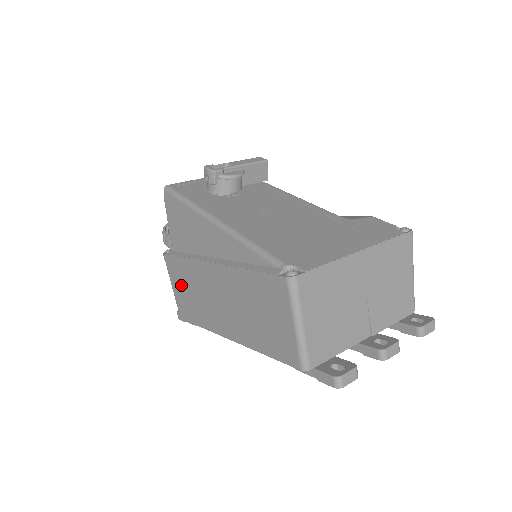
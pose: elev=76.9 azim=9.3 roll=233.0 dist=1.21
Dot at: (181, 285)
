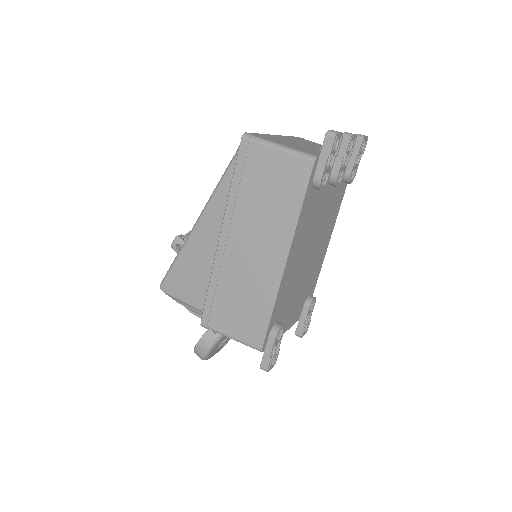
Dot at: (231, 315)
